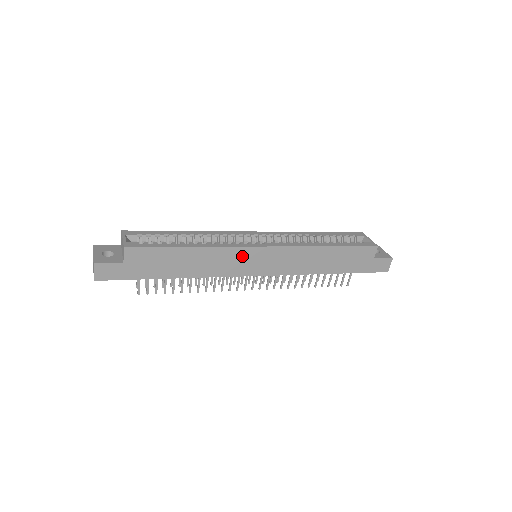
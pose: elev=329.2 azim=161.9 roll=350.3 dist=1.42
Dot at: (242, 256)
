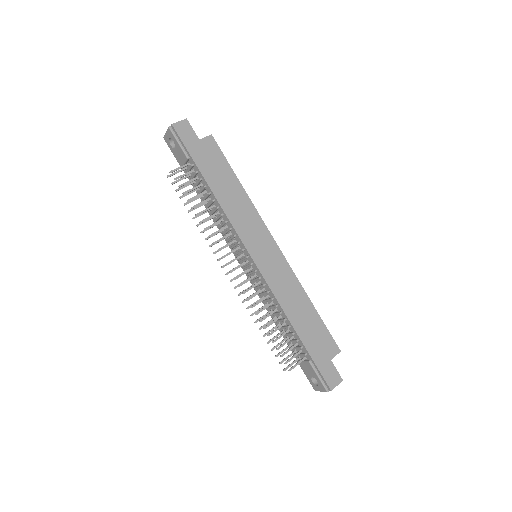
Dot at: (259, 231)
